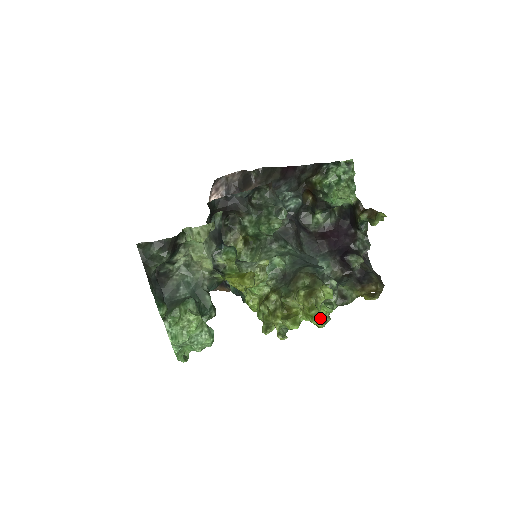
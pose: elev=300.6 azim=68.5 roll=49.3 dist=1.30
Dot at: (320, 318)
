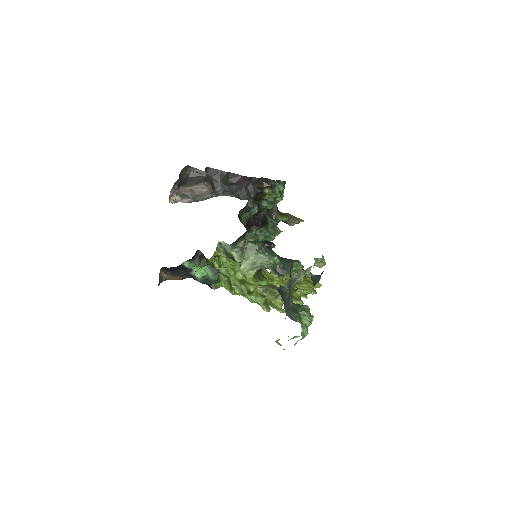
Dot at: occluded
